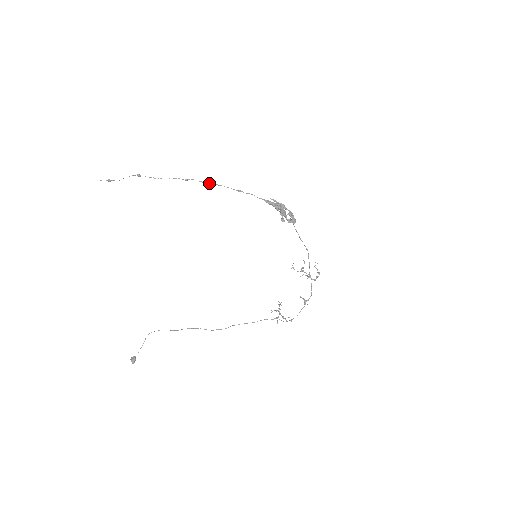
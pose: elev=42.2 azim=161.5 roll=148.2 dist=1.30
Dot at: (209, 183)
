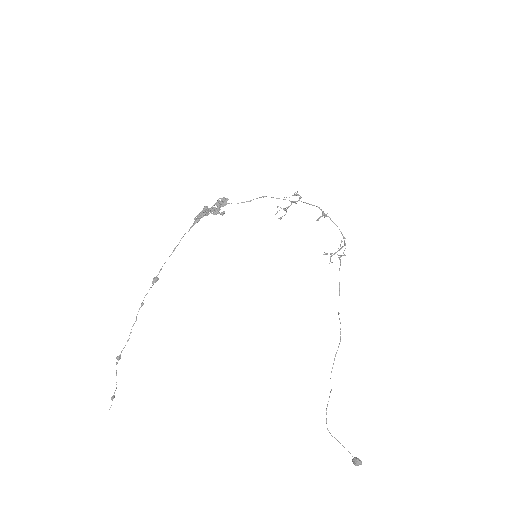
Dot at: (154, 280)
